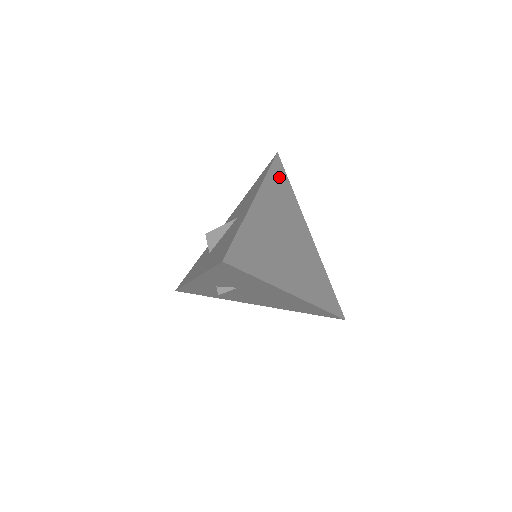
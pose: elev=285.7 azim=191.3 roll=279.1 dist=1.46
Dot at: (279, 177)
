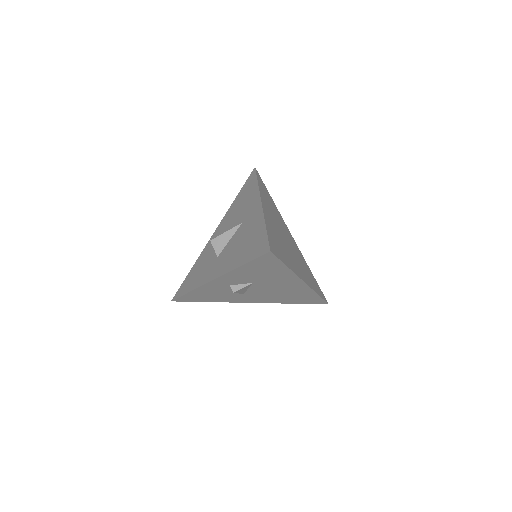
Dot at: (263, 187)
